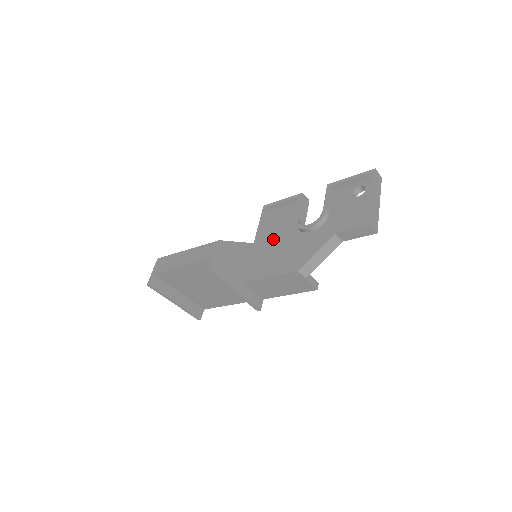
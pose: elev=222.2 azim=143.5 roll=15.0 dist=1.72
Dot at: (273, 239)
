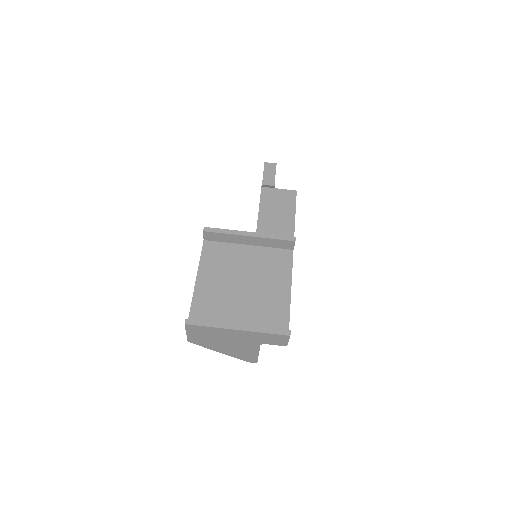
Dot at: occluded
